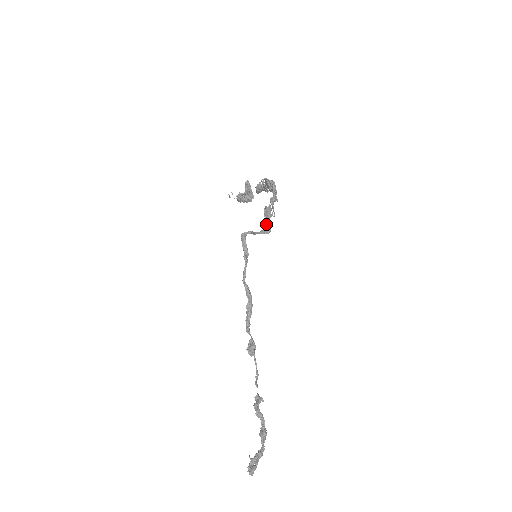
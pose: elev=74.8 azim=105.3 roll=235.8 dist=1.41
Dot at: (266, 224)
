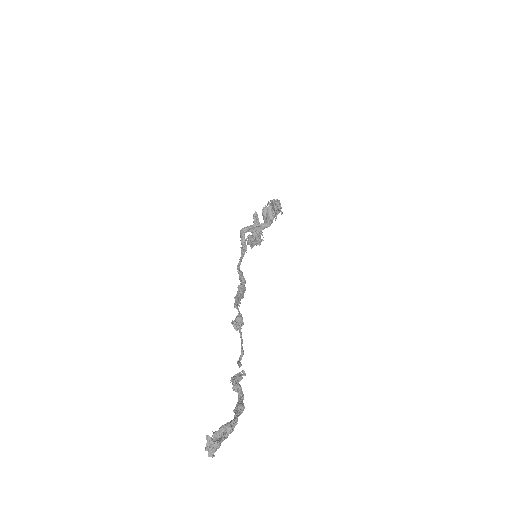
Dot at: (266, 219)
